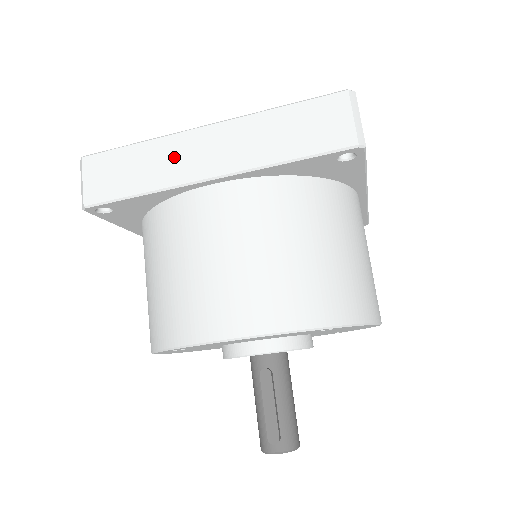
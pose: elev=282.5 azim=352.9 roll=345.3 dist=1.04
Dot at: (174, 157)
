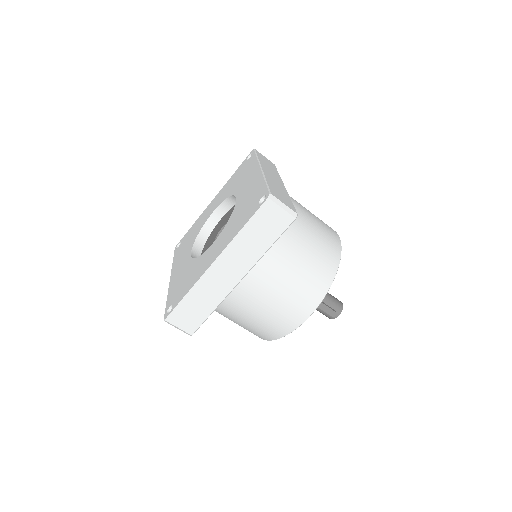
Dot at: (213, 286)
